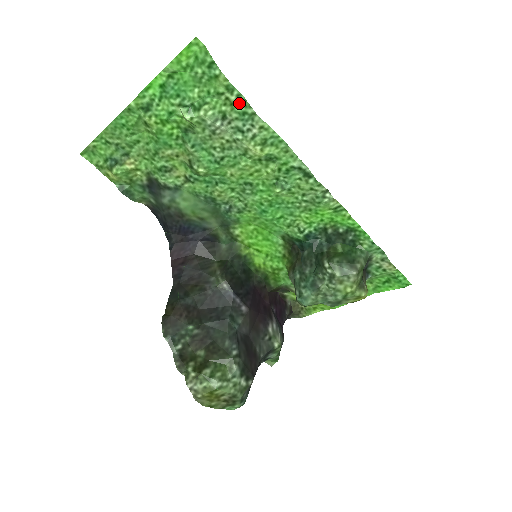
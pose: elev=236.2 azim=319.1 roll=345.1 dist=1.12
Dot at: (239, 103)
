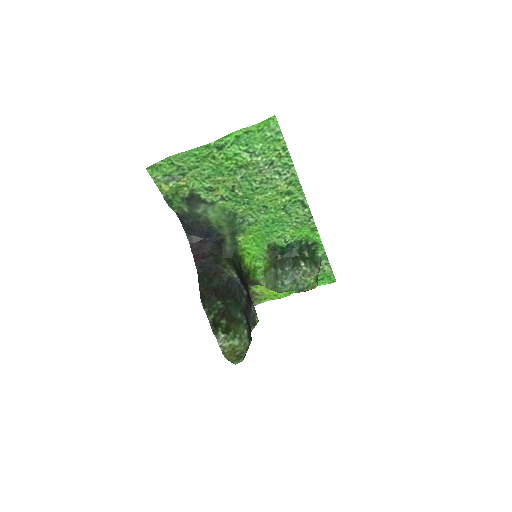
Dot at: (285, 158)
